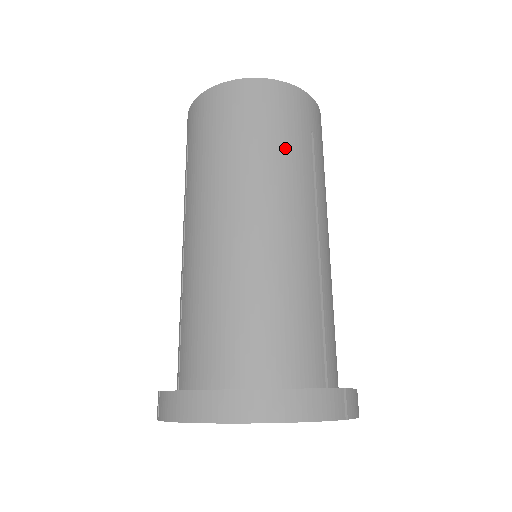
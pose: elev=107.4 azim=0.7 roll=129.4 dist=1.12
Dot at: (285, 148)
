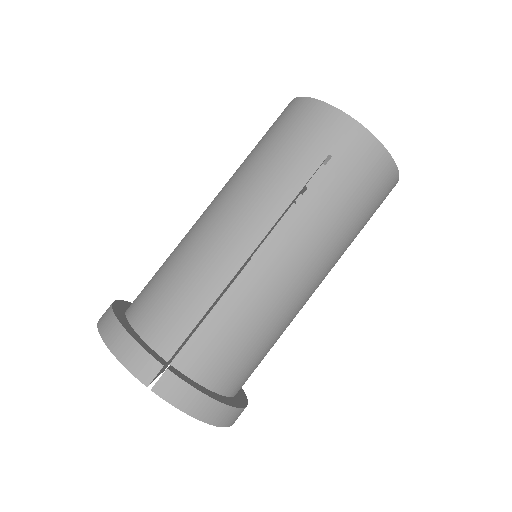
Dot at: (280, 162)
